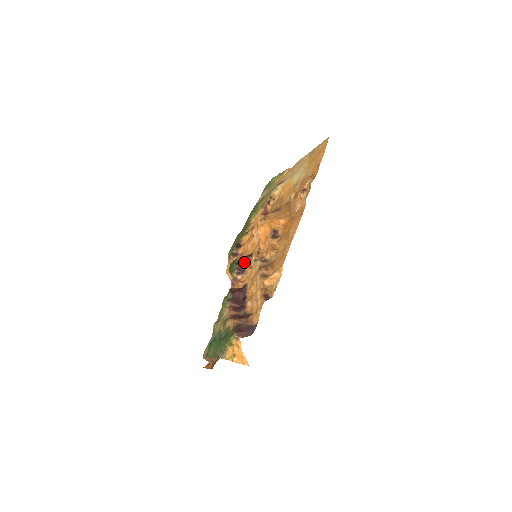
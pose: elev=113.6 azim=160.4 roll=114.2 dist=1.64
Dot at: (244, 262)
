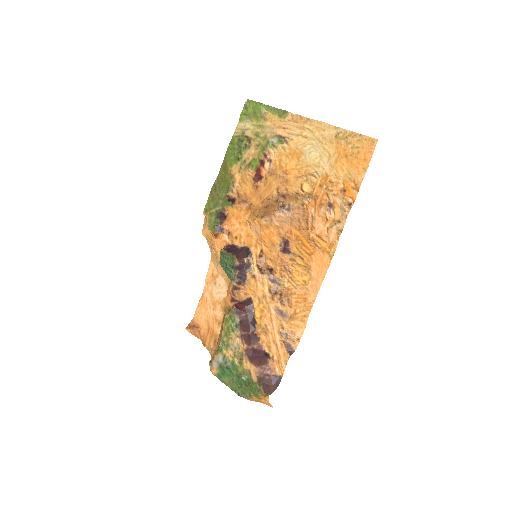
Dot at: (243, 264)
